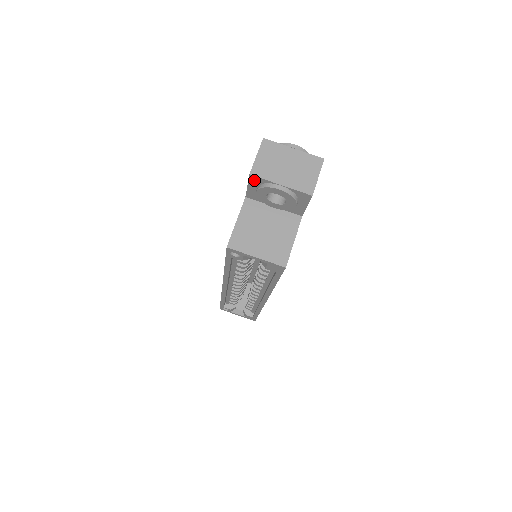
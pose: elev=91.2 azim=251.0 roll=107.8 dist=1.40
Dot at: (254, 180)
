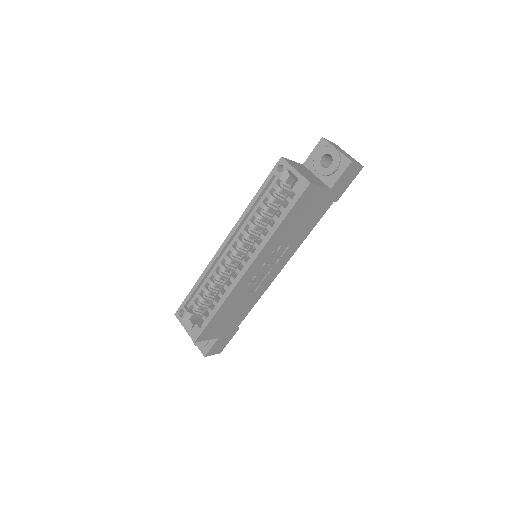
Dot at: (321, 144)
